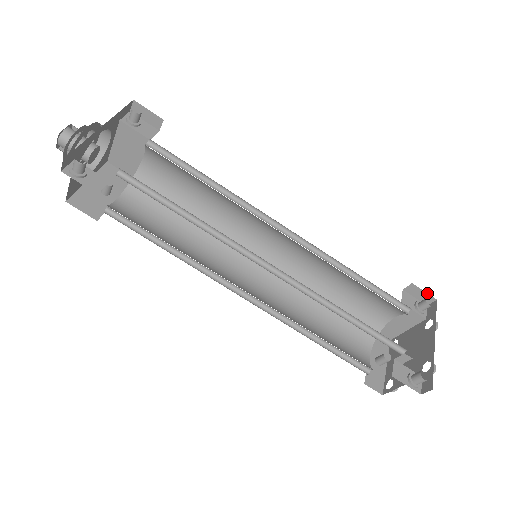
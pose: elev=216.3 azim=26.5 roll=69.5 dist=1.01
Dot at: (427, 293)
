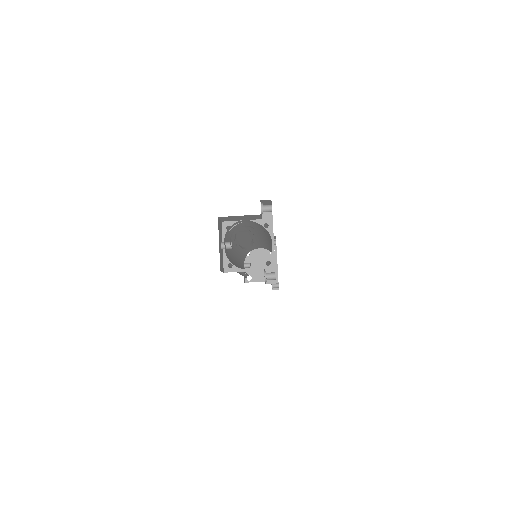
Dot at: occluded
